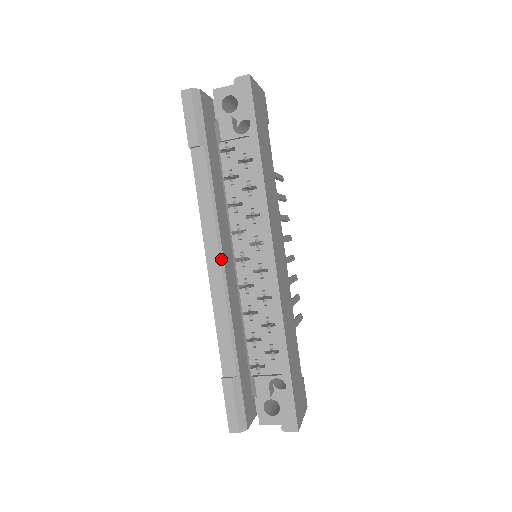
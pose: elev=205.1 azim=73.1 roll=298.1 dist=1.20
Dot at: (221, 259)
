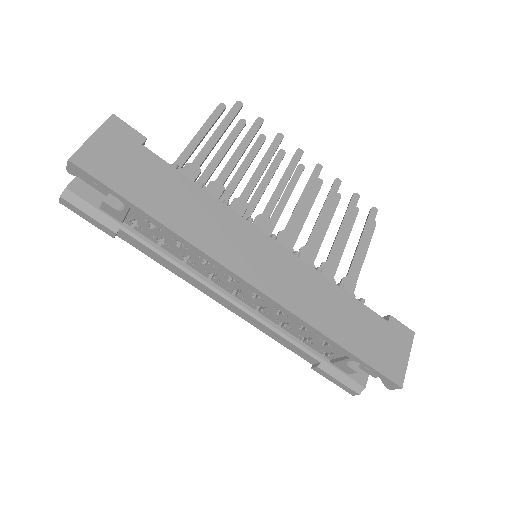
Dot at: (224, 297)
